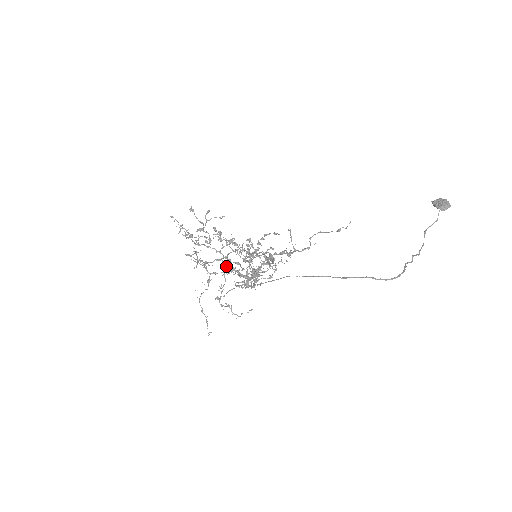
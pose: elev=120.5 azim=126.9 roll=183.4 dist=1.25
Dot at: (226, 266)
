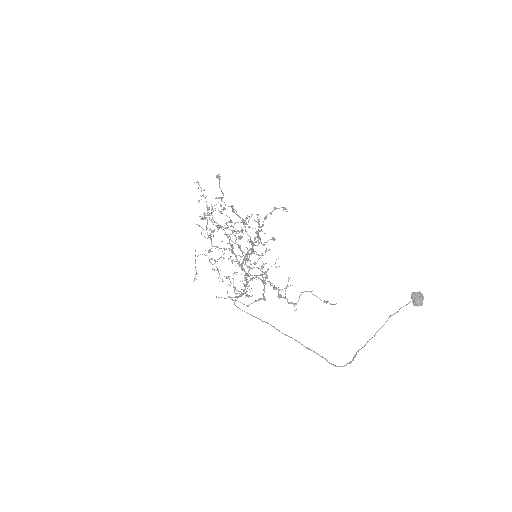
Dot at: (227, 278)
